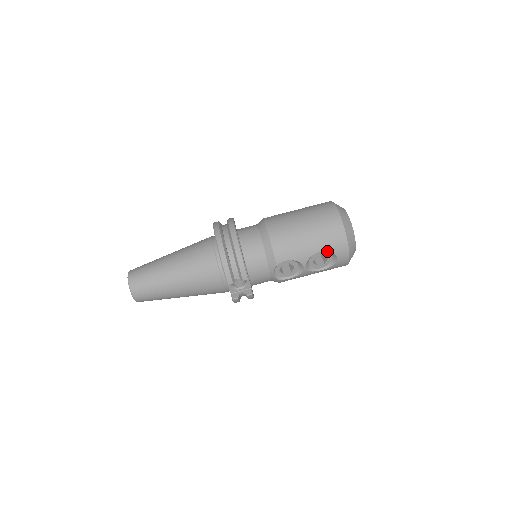
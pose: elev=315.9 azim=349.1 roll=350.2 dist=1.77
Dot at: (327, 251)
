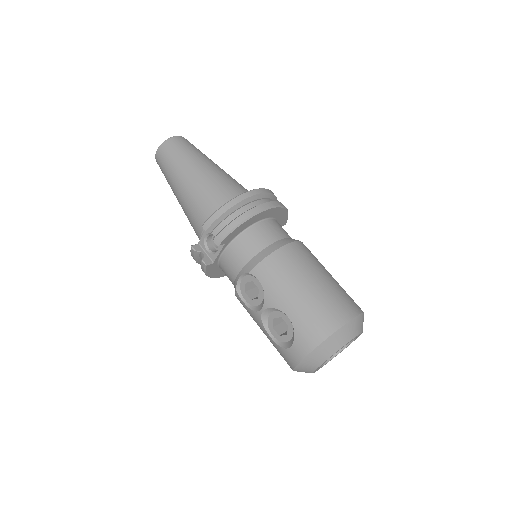
Dot at: (294, 326)
